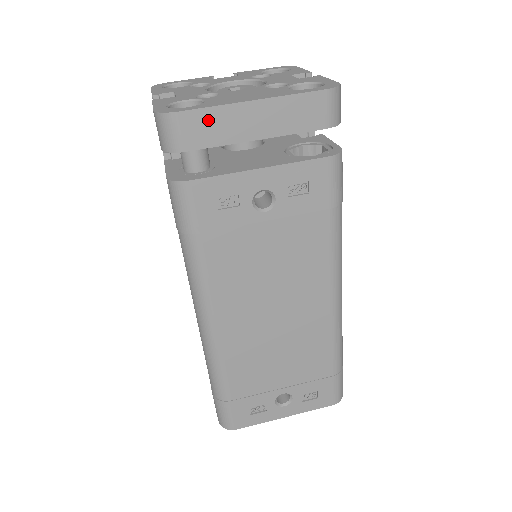
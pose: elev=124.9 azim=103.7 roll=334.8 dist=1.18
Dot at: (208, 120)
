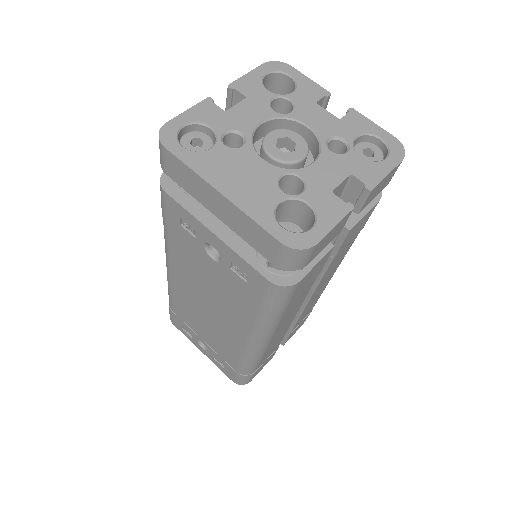
Dot at: (184, 172)
